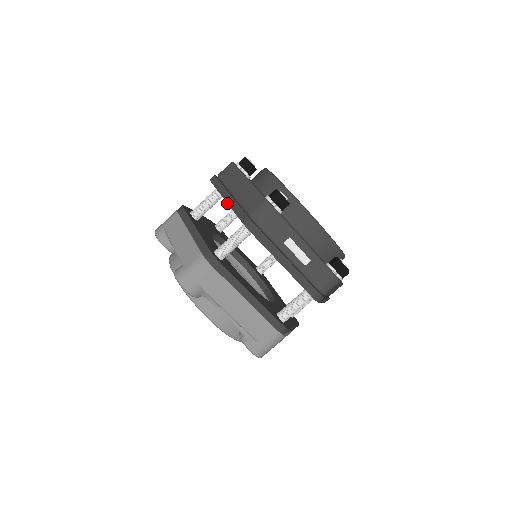
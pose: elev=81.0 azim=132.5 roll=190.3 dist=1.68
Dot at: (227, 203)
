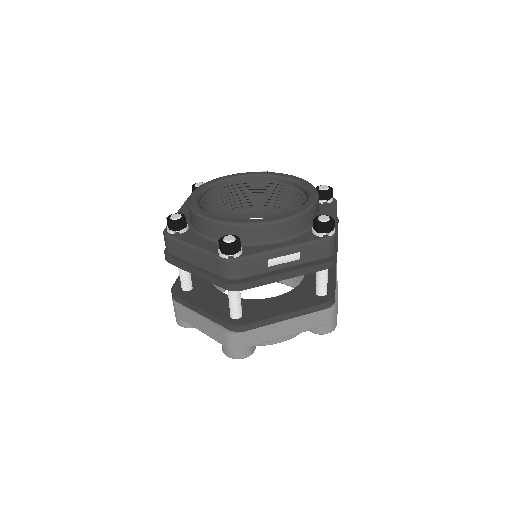
Dot at: occluded
